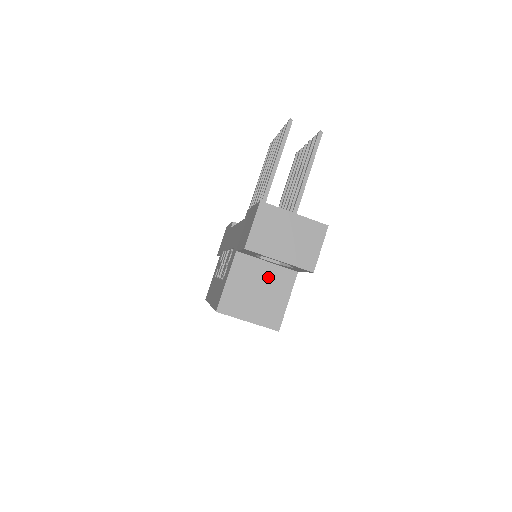
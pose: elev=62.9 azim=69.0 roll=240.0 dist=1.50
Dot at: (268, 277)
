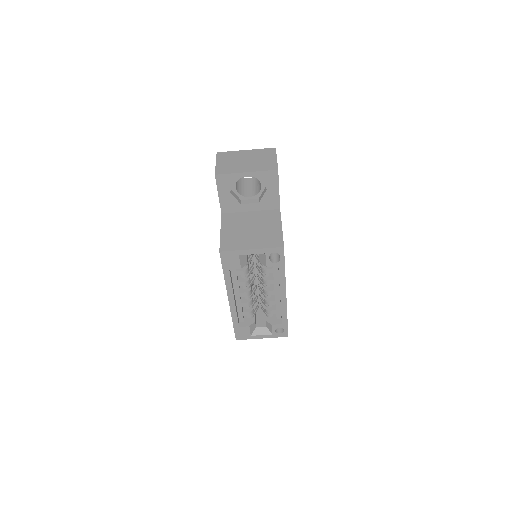
Dot at: (256, 219)
